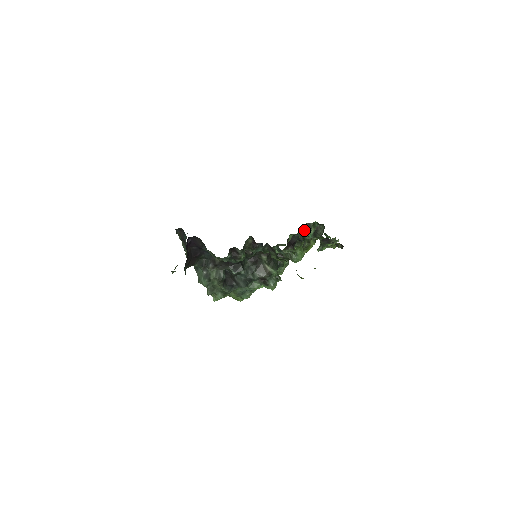
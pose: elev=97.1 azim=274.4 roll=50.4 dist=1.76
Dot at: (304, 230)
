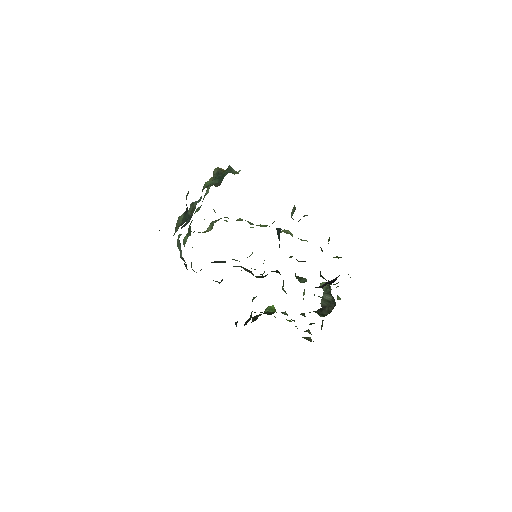
Dot at: (324, 278)
